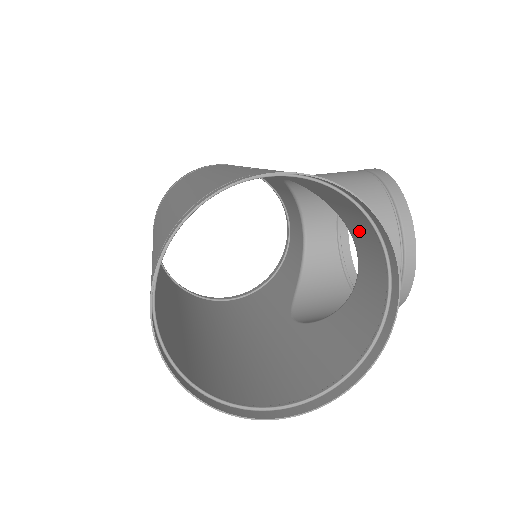
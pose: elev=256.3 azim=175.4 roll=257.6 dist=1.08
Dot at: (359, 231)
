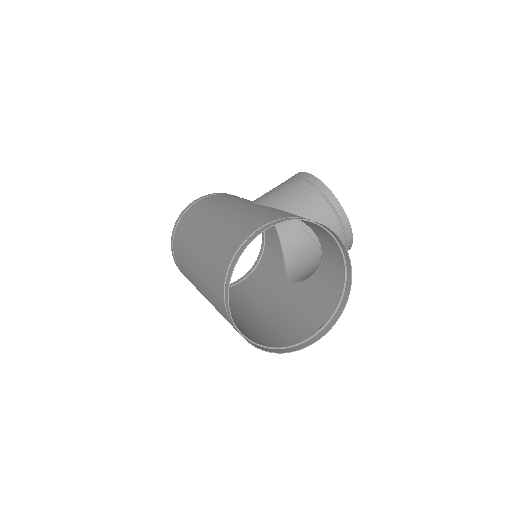
Dot at: (314, 226)
